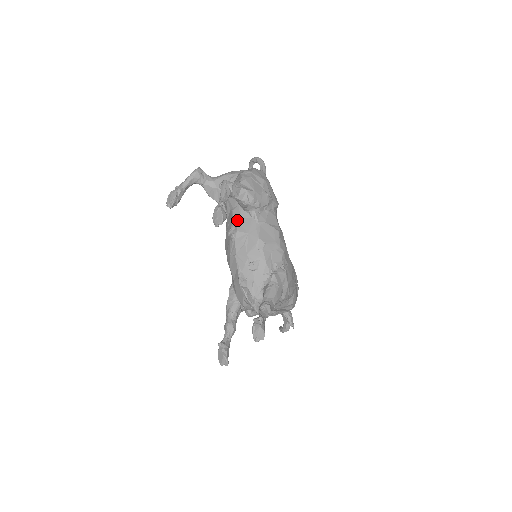
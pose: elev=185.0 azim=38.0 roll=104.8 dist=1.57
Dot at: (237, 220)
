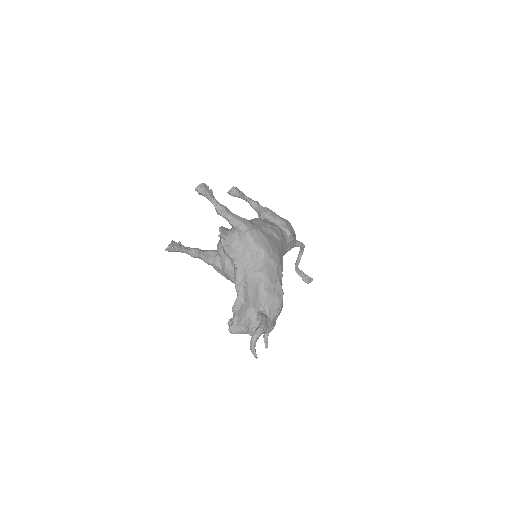
Dot at: occluded
